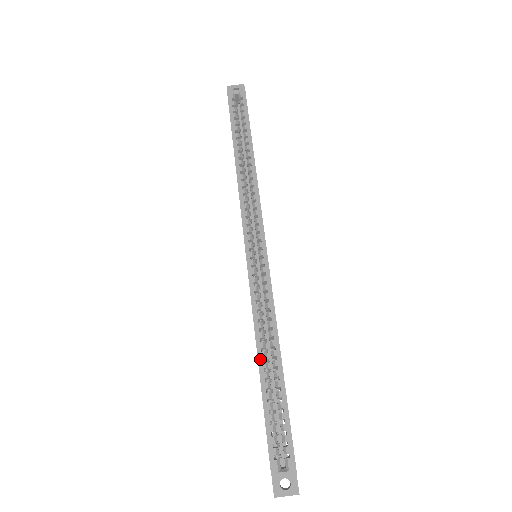
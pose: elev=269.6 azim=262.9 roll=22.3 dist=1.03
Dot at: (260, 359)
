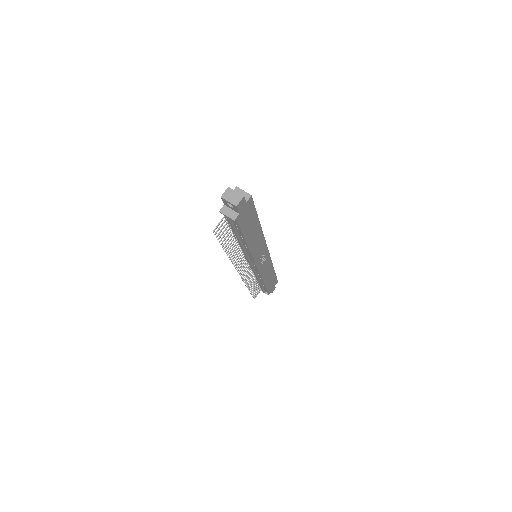
Dot at: occluded
